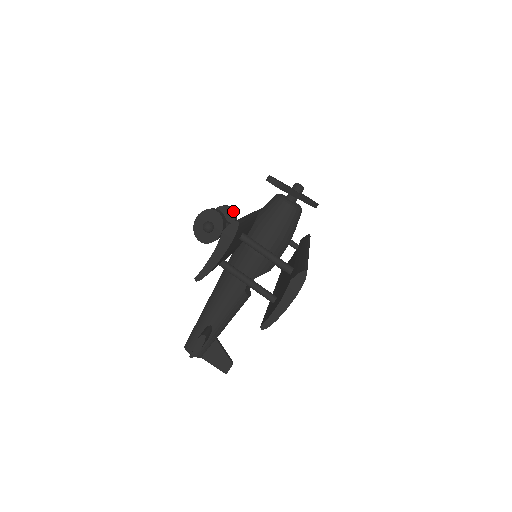
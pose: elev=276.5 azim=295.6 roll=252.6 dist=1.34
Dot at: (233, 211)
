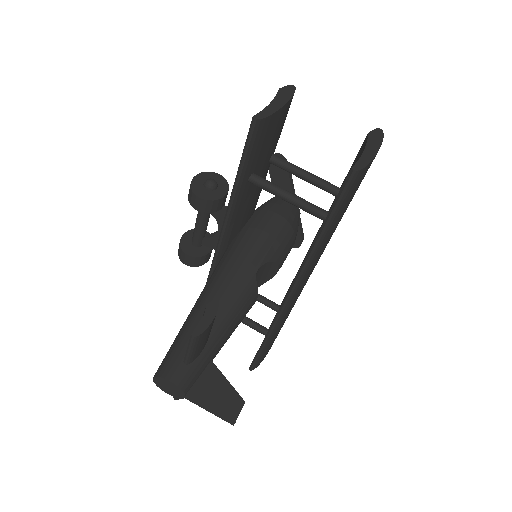
Dot at: occluded
